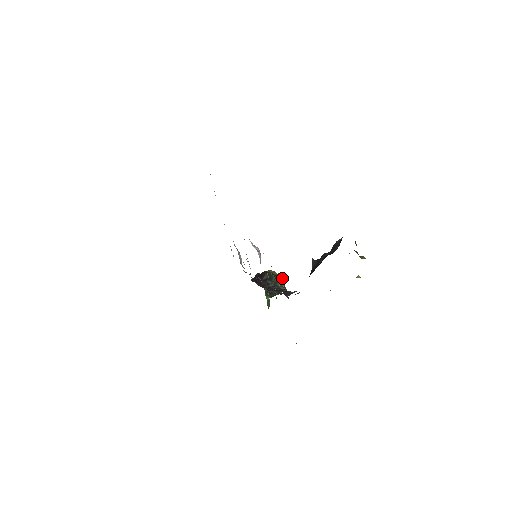
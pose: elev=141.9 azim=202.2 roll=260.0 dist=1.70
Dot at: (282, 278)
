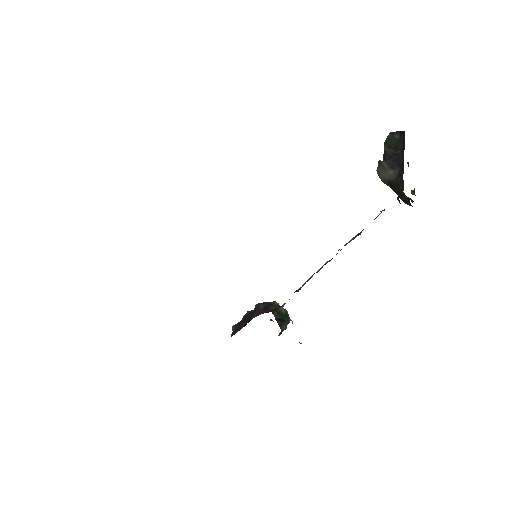
Dot at: occluded
